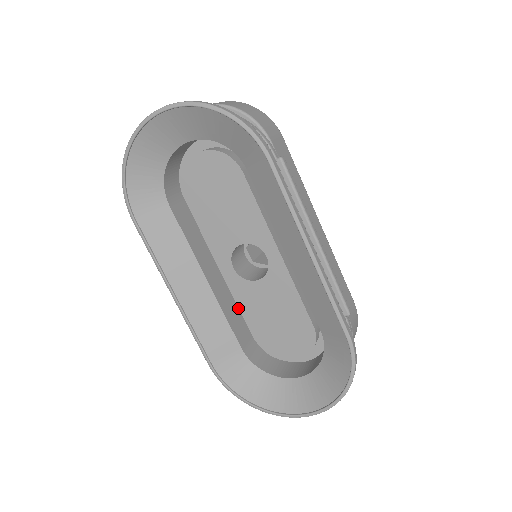
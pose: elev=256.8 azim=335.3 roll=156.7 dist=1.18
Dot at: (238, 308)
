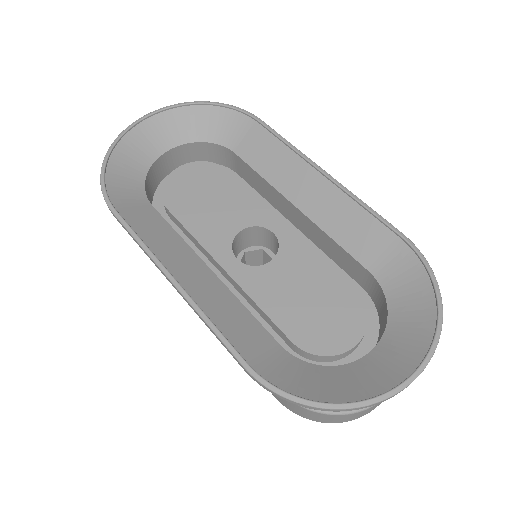
Dot at: occluded
